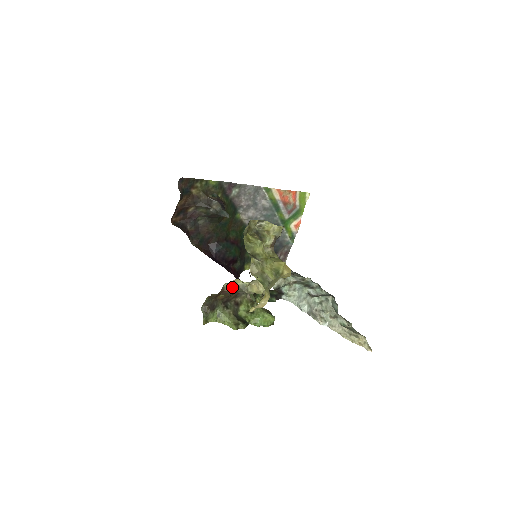
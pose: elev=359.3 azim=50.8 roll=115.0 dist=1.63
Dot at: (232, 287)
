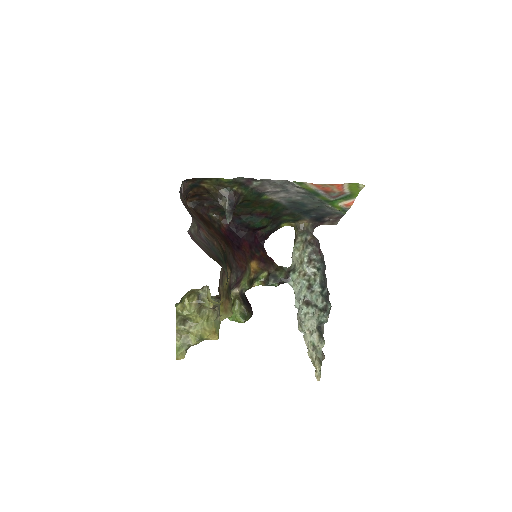
Dot at: occluded
